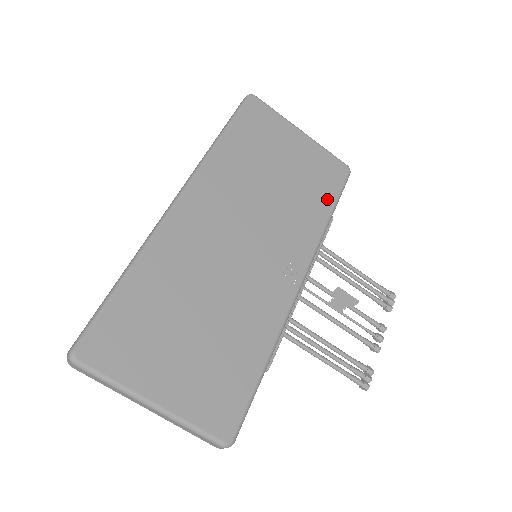
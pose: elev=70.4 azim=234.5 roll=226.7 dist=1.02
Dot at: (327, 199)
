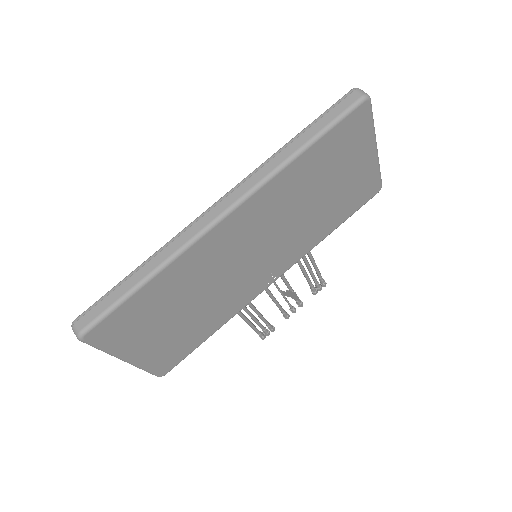
Dot at: (342, 217)
